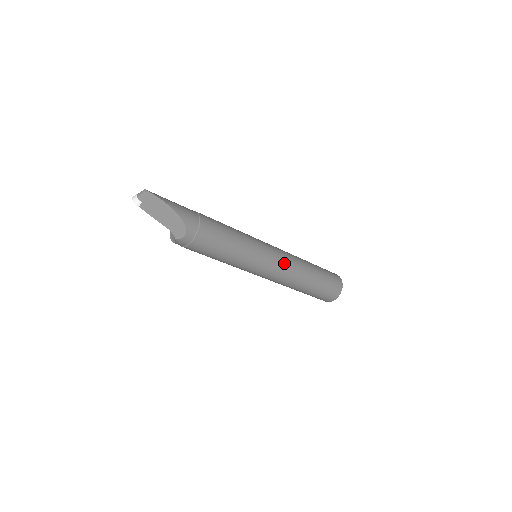
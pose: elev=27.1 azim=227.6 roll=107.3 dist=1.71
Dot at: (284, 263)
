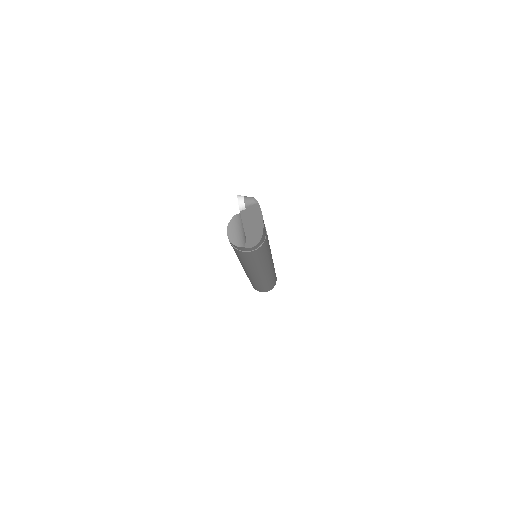
Dot at: (271, 268)
